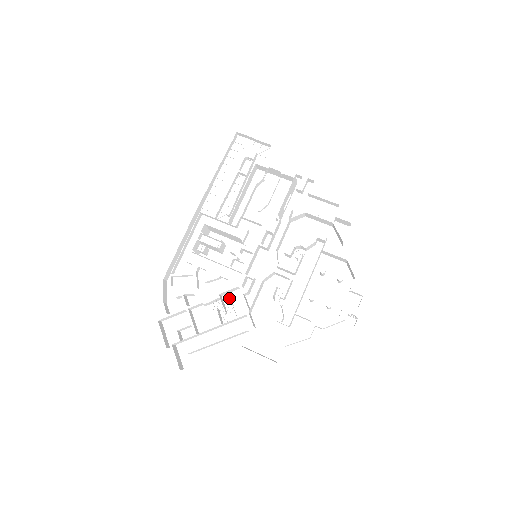
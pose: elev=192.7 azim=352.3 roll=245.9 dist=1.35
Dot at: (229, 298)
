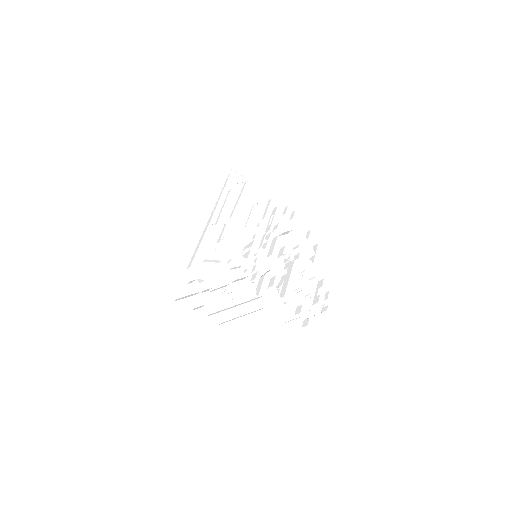
Dot at: (237, 285)
